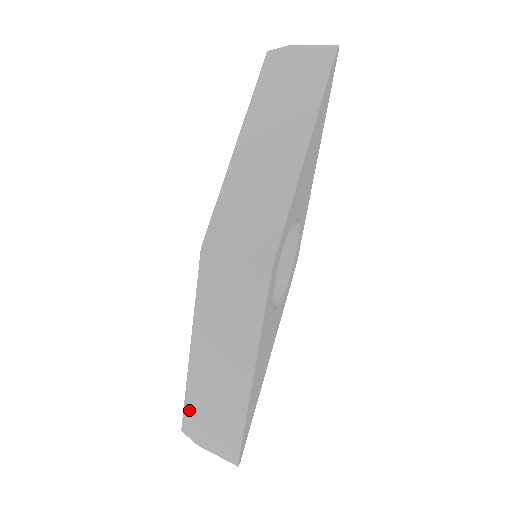
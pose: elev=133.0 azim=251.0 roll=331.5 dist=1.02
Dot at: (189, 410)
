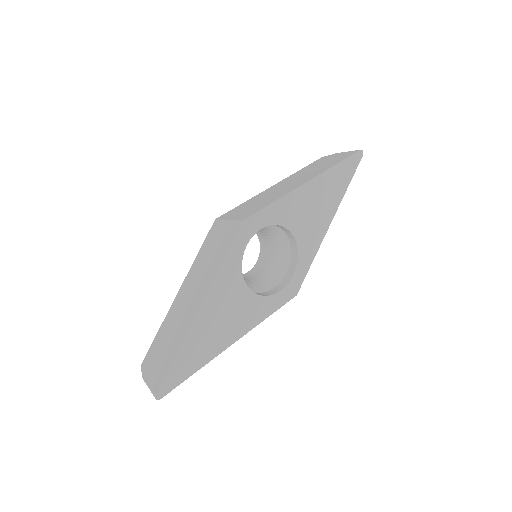
Dot at: (154, 344)
